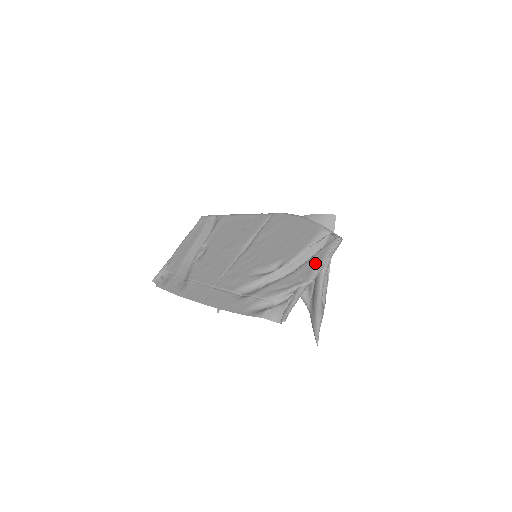
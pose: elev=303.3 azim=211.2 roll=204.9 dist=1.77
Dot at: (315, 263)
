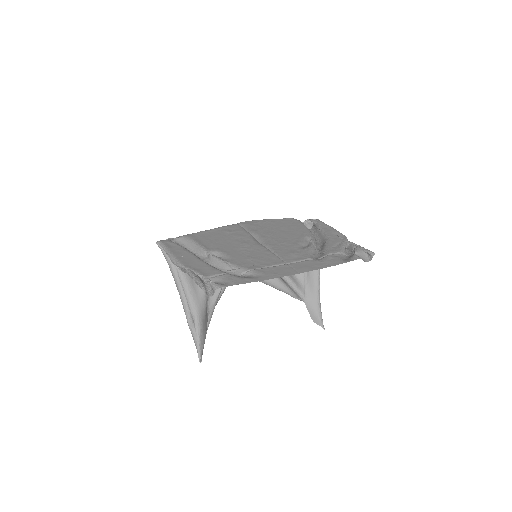
Dot at: (332, 230)
